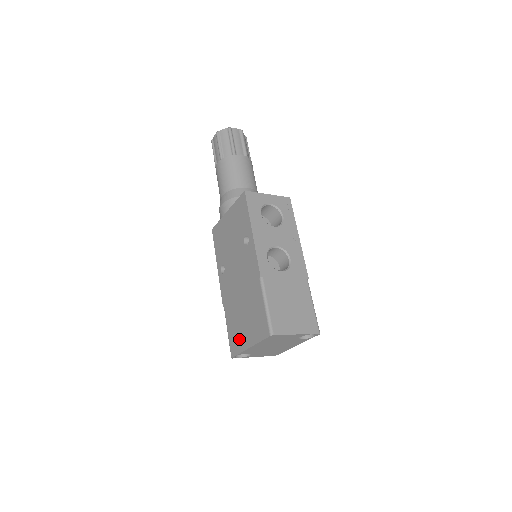
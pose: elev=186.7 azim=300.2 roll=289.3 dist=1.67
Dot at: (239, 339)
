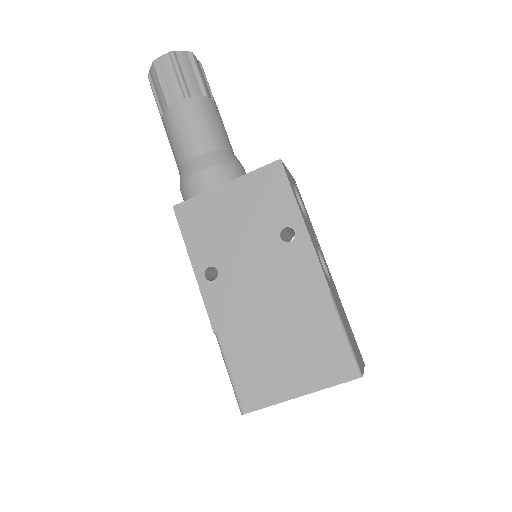
Dot at: (269, 384)
